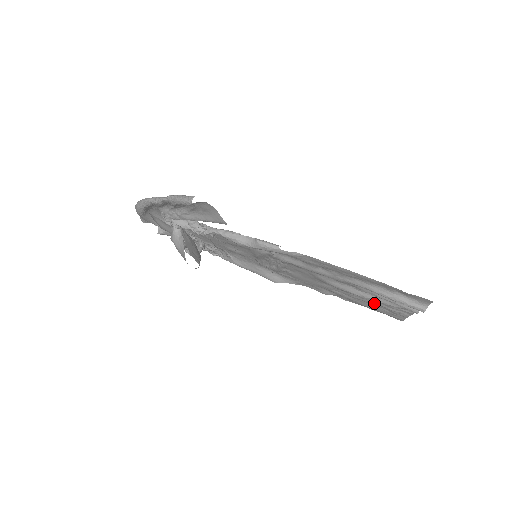
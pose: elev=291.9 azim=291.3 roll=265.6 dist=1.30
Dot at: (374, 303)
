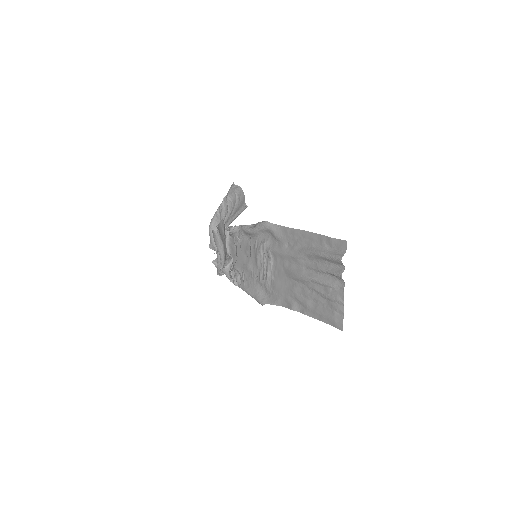
Dot at: (321, 297)
